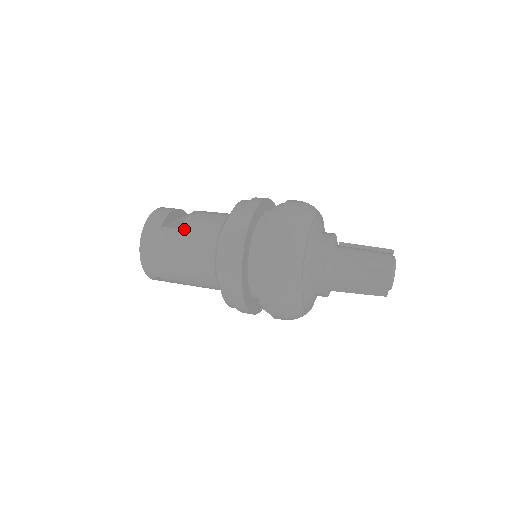
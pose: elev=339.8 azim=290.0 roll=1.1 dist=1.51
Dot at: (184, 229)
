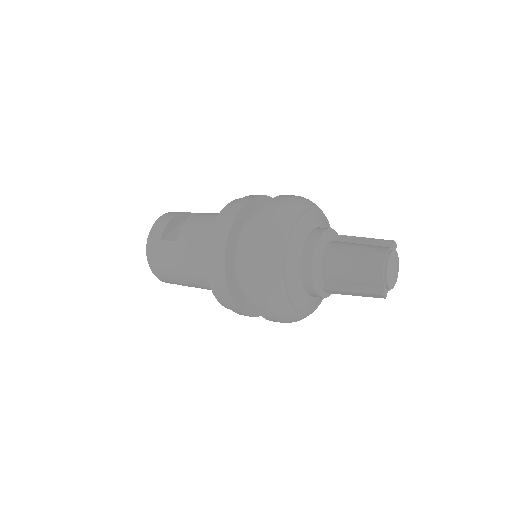
Dot at: (179, 242)
